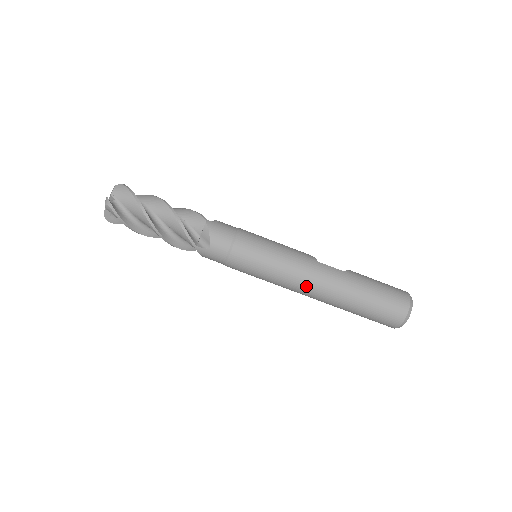
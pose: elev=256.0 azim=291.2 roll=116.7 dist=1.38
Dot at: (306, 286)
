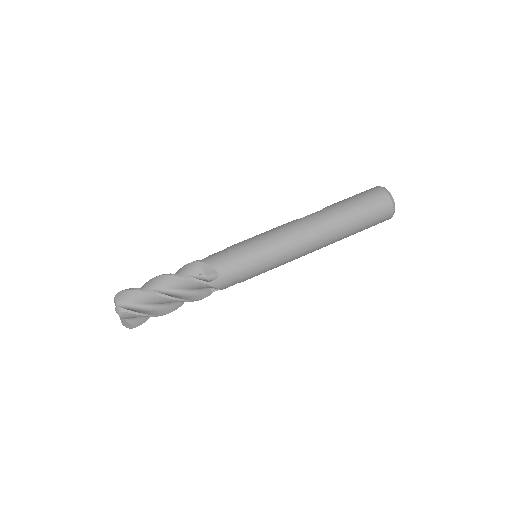
Dot at: (308, 240)
